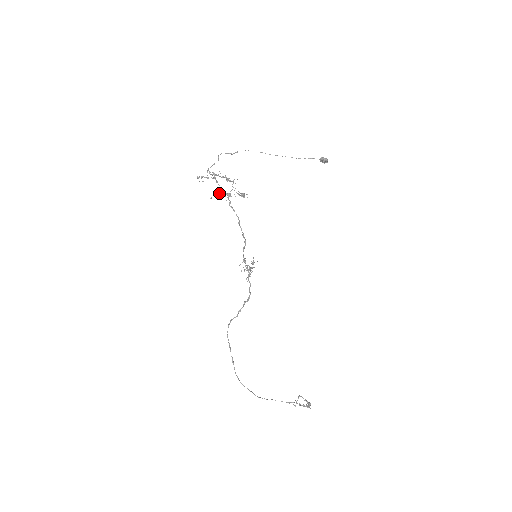
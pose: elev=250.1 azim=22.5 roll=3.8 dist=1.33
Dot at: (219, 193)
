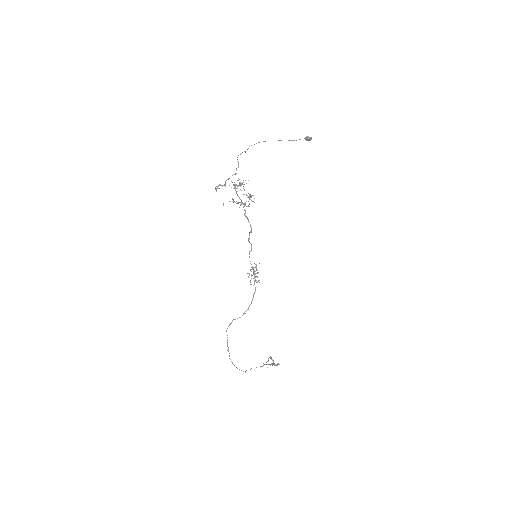
Dot at: (233, 200)
